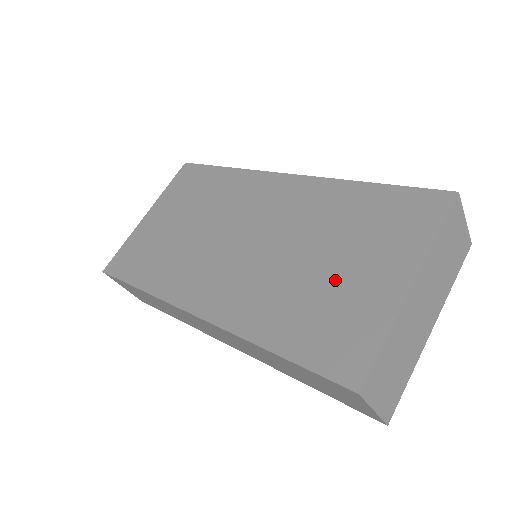
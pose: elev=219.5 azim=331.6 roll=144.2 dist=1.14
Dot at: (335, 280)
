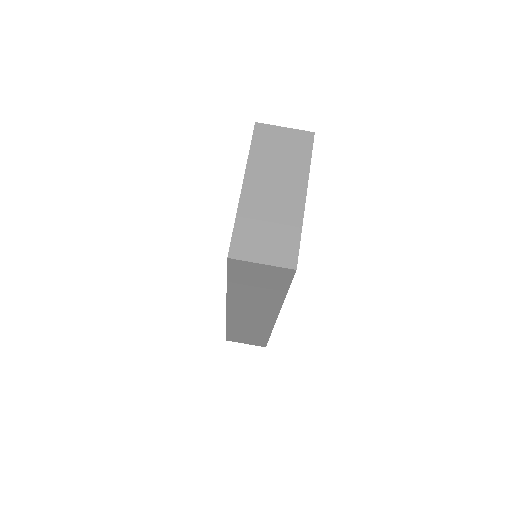
Dot at: occluded
